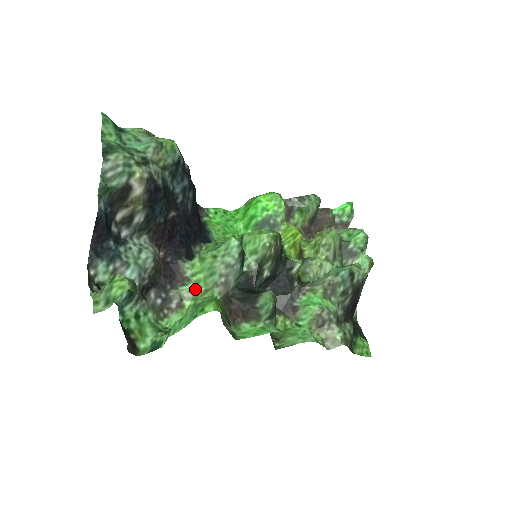
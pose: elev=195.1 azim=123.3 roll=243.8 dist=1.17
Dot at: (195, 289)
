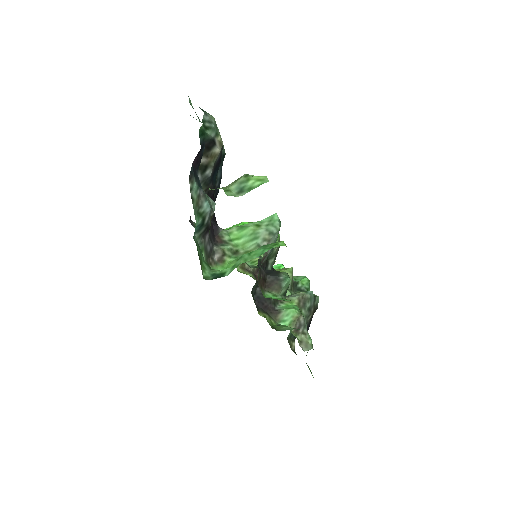
Dot at: (234, 250)
